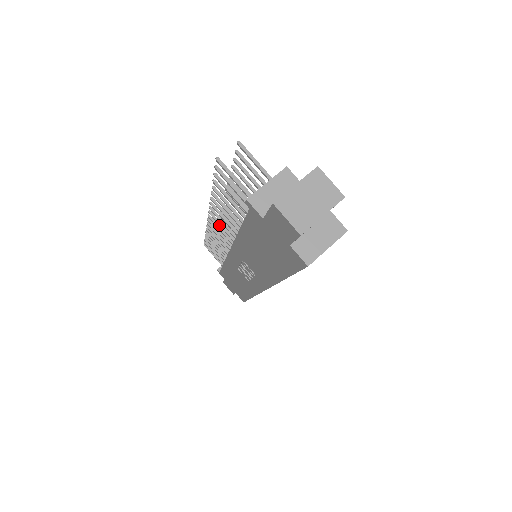
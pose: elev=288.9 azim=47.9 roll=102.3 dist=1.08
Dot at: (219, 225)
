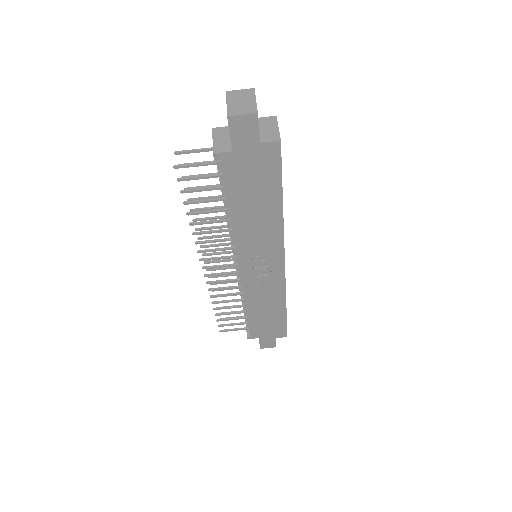
Dot at: occluded
